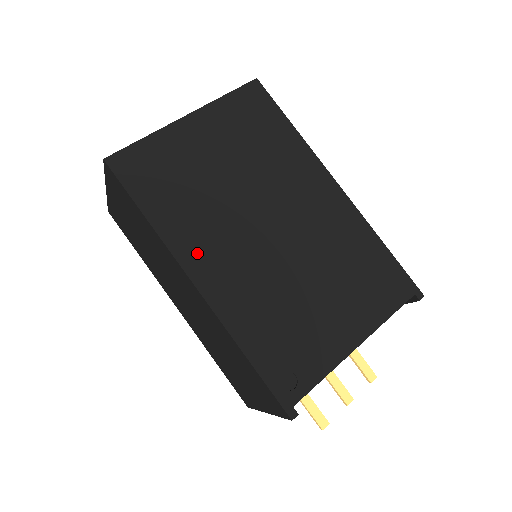
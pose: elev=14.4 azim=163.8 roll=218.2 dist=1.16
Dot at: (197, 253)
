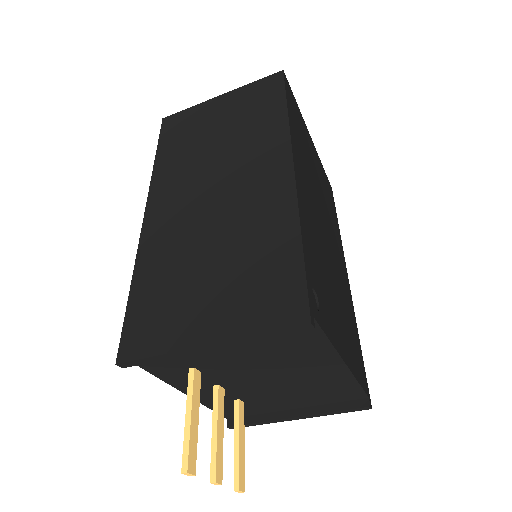
Dot at: (299, 162)
